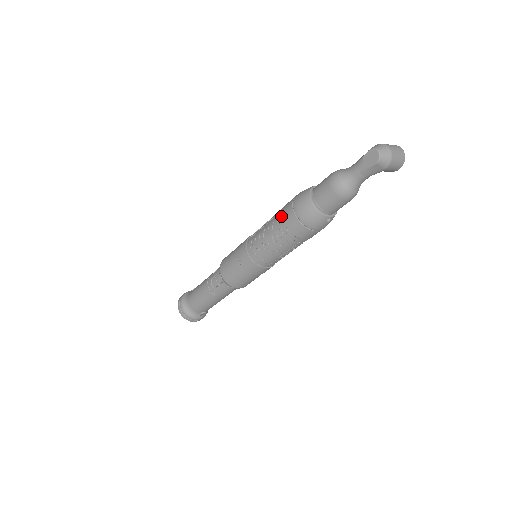
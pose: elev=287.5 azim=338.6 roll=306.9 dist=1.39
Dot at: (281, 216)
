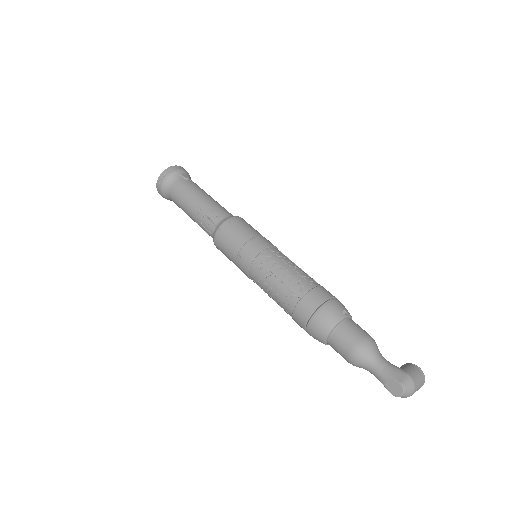
Dot at: (299, 300)
